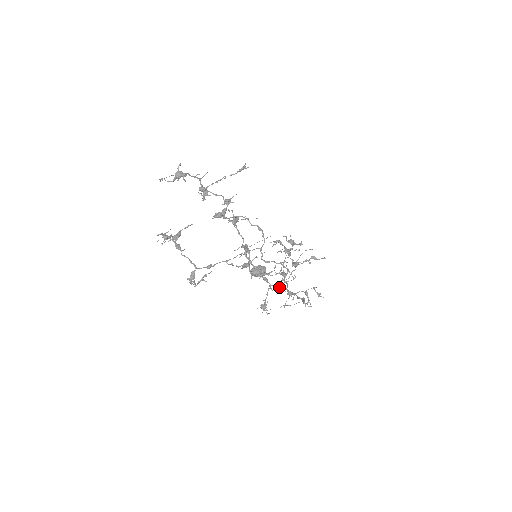
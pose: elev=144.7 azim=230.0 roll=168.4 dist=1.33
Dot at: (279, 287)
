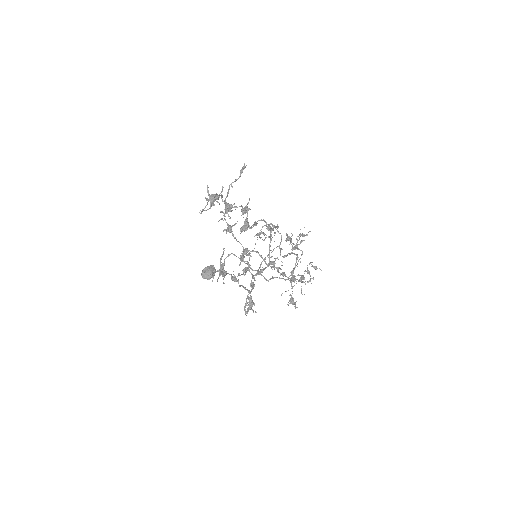
Dot at: (293, 276)
